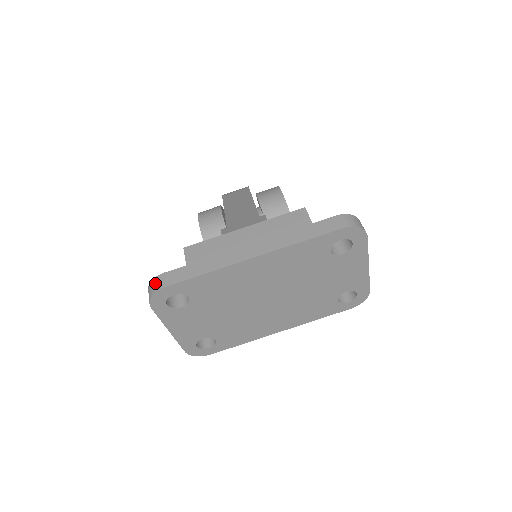
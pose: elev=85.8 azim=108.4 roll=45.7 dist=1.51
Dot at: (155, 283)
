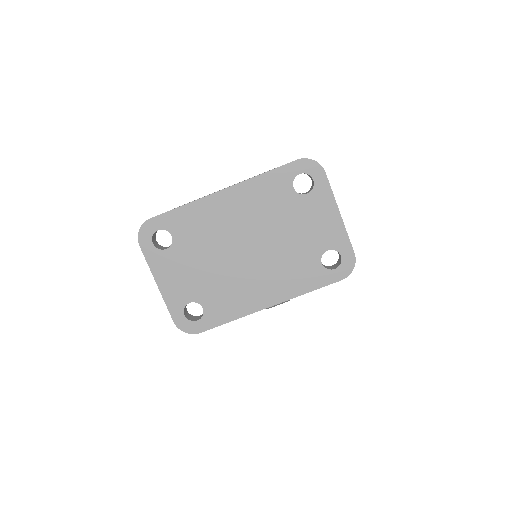
Dot at: occluded
